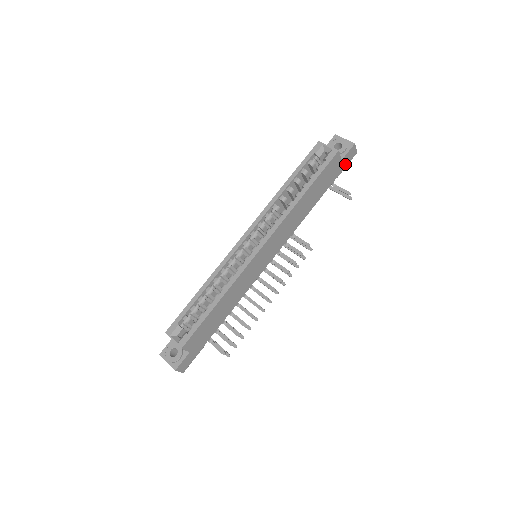
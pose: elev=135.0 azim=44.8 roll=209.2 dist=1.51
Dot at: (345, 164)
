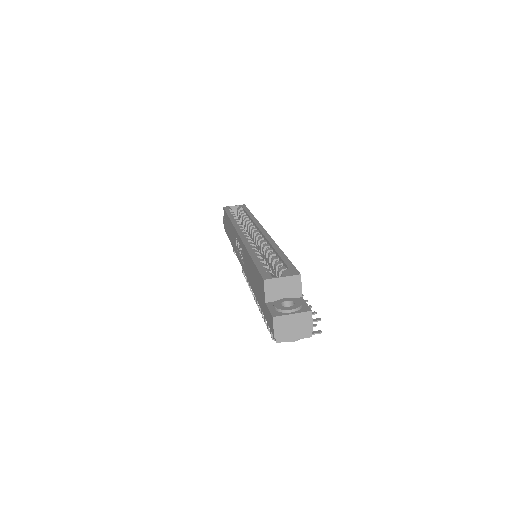
Dot at: occluded
